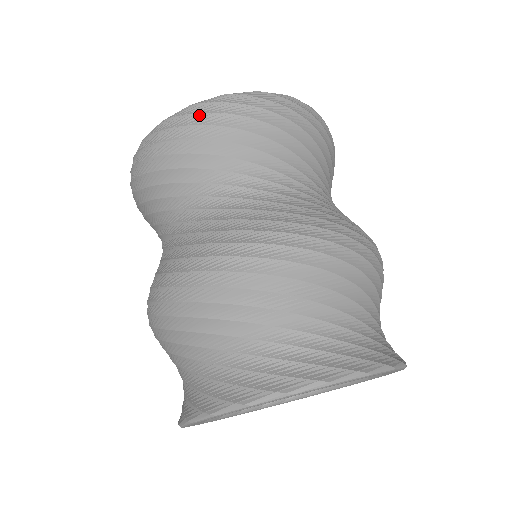
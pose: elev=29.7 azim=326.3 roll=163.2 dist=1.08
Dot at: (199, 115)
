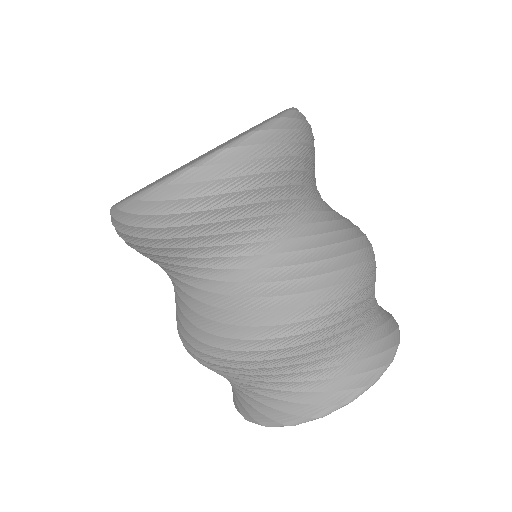
Dot at: (175, 202)
